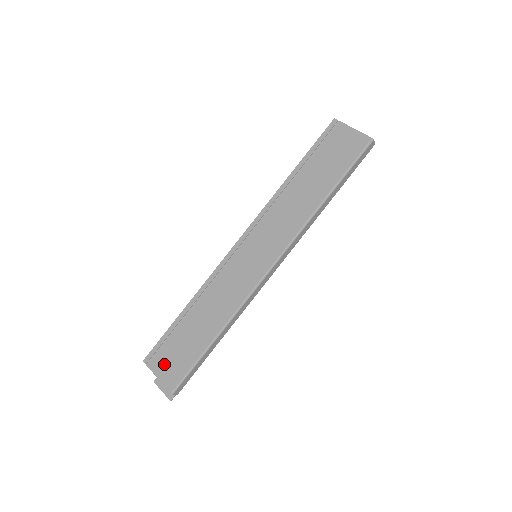
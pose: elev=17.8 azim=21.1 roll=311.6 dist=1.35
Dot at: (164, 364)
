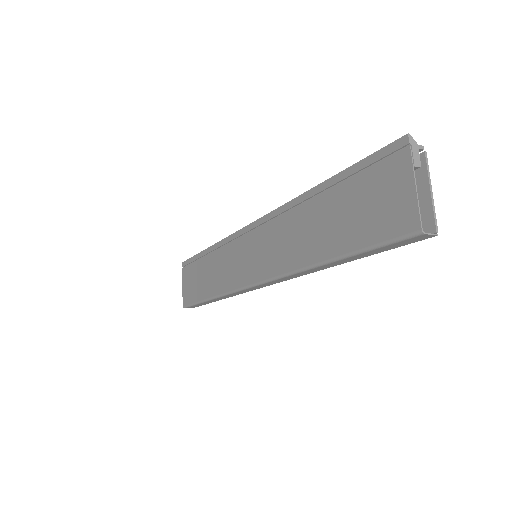
Dot at: (187, 280)
